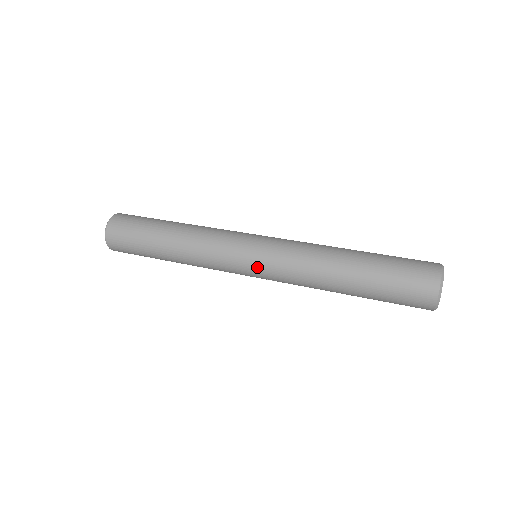
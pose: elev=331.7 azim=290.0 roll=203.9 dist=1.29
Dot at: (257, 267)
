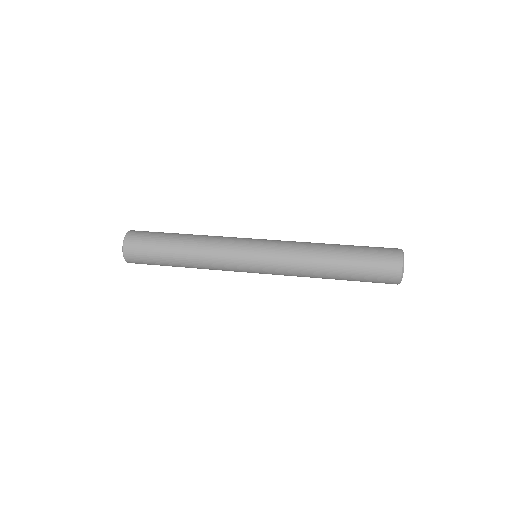
Dot at: (260, 269)
